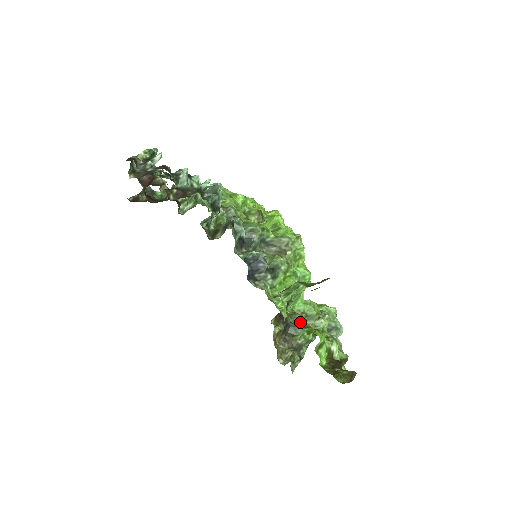
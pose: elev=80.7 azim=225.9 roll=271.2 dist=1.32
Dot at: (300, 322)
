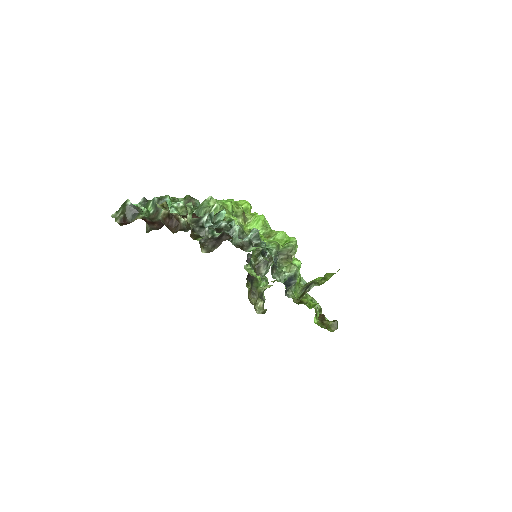
Dot at: occluded
